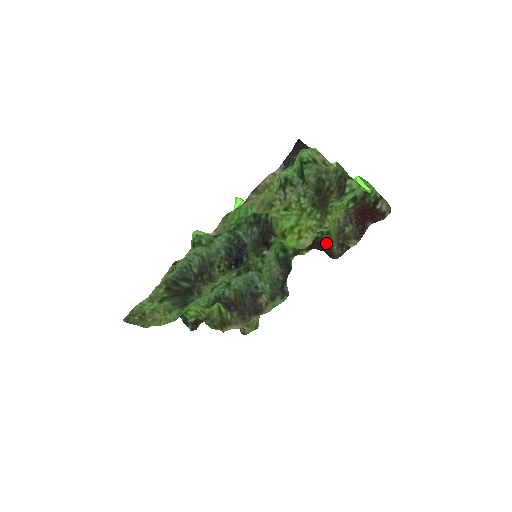
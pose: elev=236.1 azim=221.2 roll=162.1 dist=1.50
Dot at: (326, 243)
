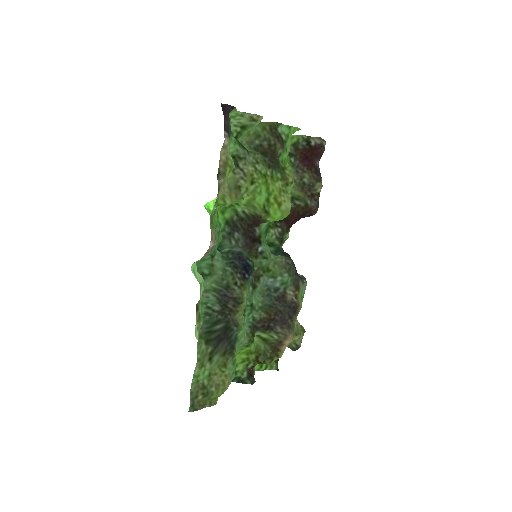
Dot at: (298, 208)
